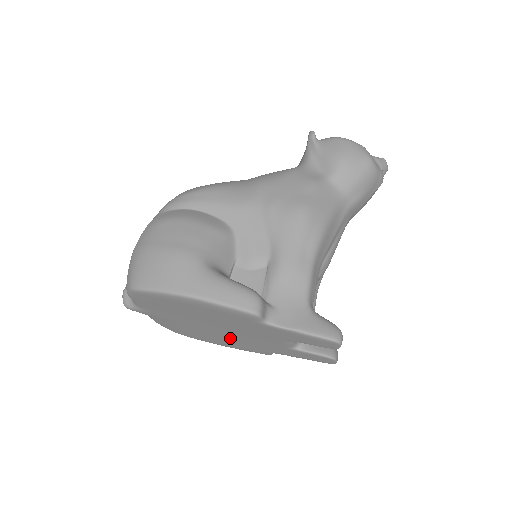
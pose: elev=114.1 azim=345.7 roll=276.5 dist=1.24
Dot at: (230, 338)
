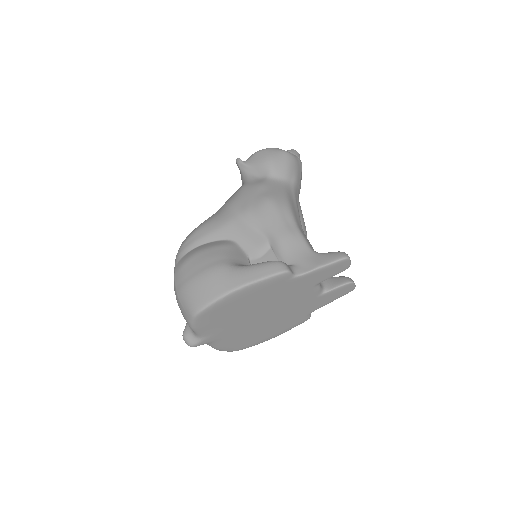
Dot at: (276, 320)
